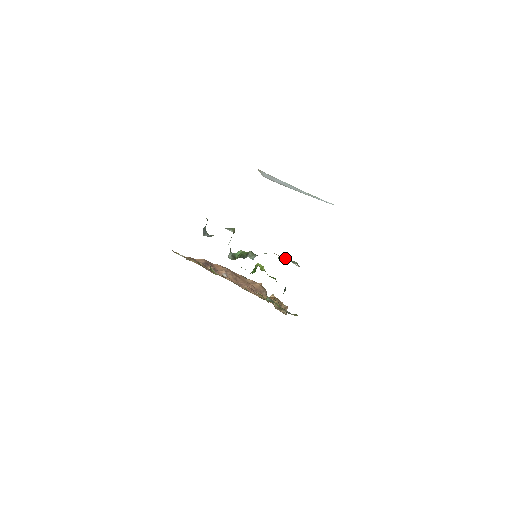
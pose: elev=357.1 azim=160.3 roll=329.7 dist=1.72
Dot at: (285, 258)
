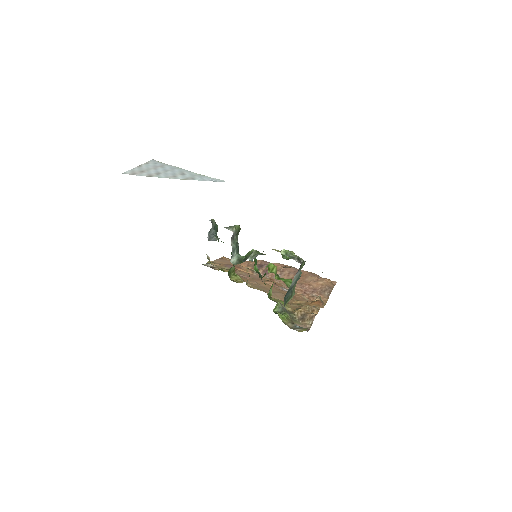
Dot at: (283, 253)
